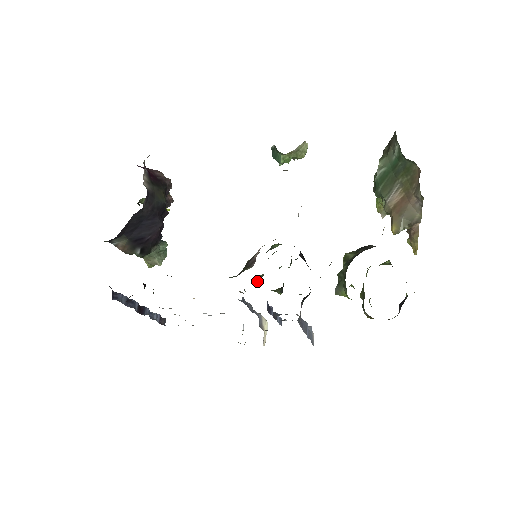
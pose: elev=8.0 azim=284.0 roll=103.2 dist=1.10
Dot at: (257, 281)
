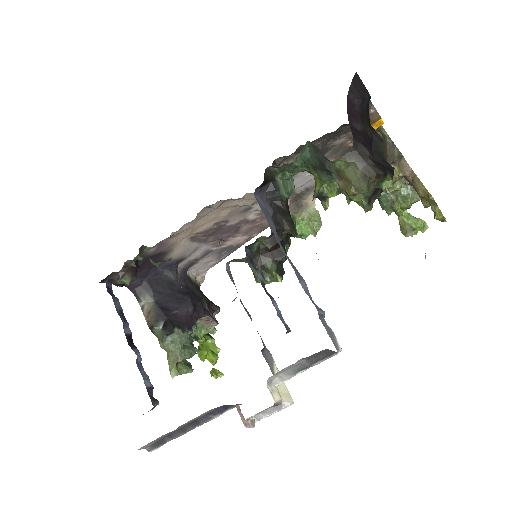
Dot at: occluded
